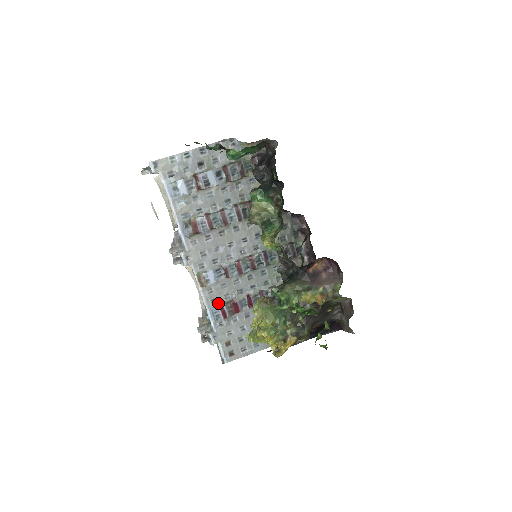
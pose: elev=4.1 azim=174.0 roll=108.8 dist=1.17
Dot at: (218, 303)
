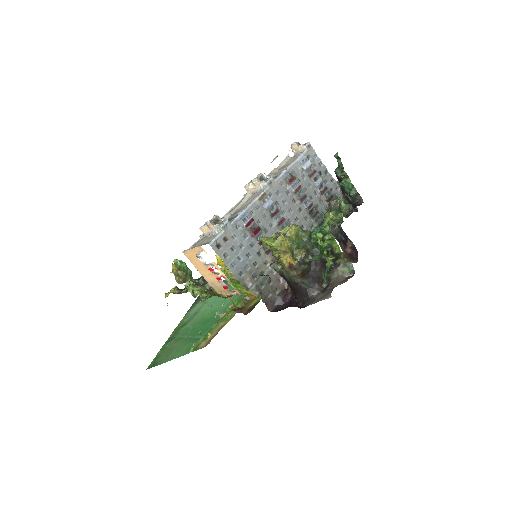
Dot at: (252, 217)
